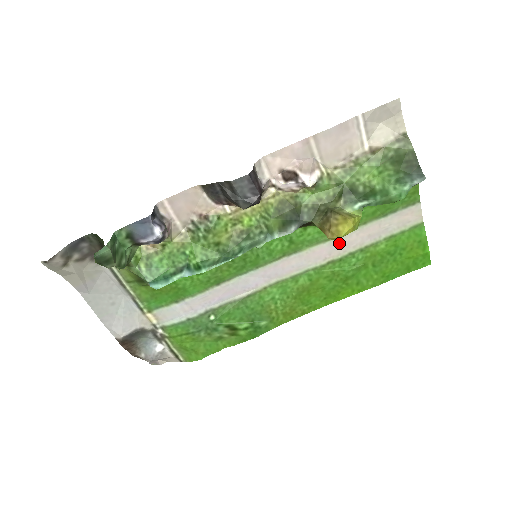
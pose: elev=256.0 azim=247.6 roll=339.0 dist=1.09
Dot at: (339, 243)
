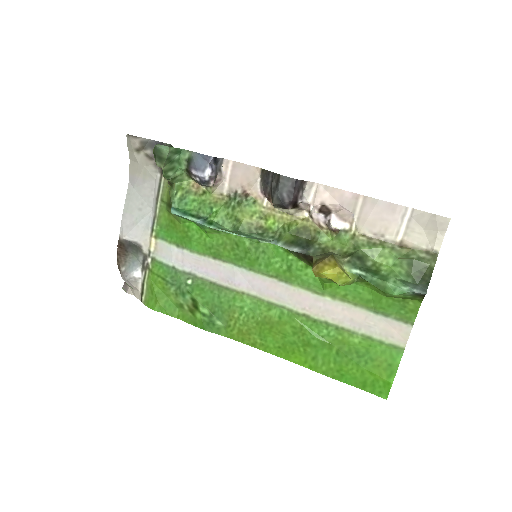
Dot at: (324, 304)
